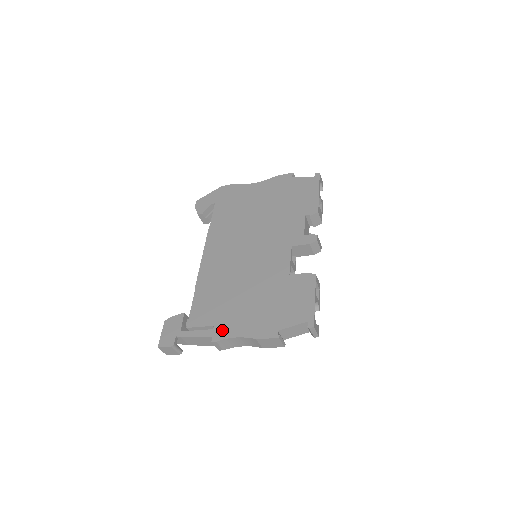
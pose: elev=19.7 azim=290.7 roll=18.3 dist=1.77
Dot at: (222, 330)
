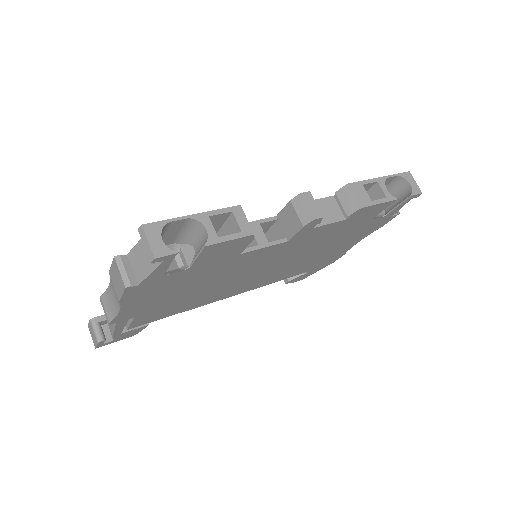
Dot at: occluded
